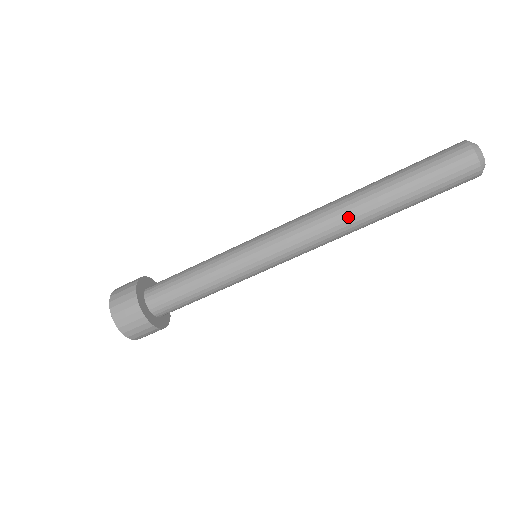
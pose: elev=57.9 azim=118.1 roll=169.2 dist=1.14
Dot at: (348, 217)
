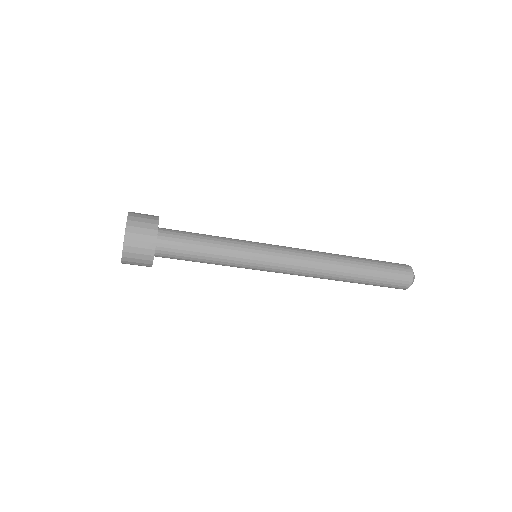
Dot at: occluded
